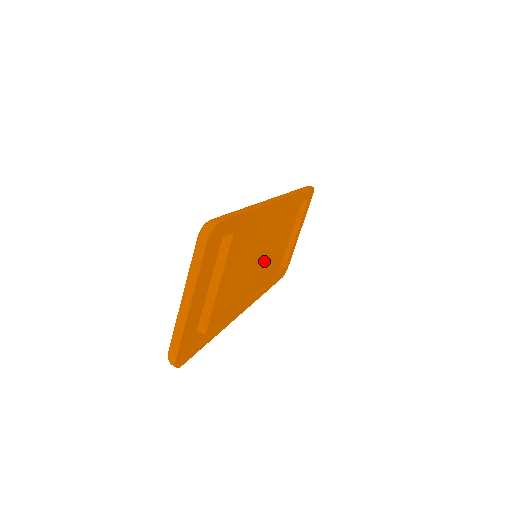
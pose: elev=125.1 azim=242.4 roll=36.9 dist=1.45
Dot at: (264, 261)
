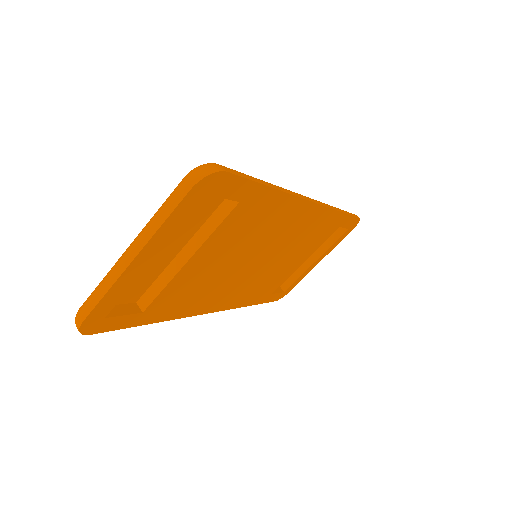
Dot at: (263, 267)
